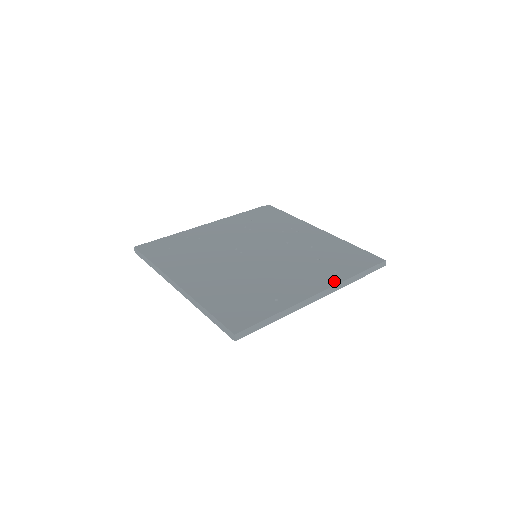
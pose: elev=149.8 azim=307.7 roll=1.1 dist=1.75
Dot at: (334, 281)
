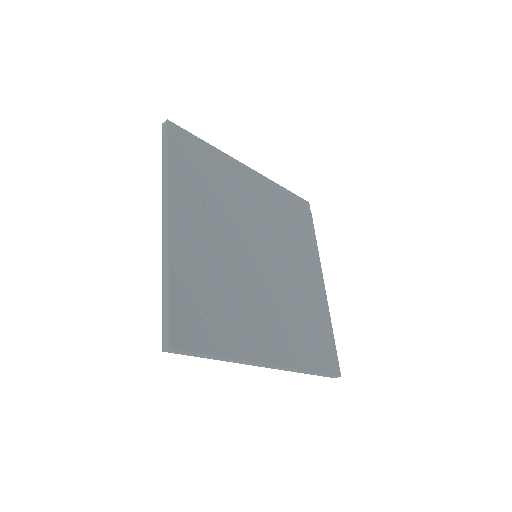
Dot at: (317, 258)
